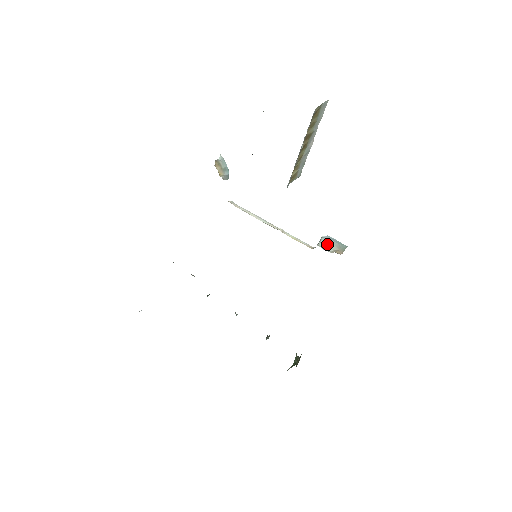
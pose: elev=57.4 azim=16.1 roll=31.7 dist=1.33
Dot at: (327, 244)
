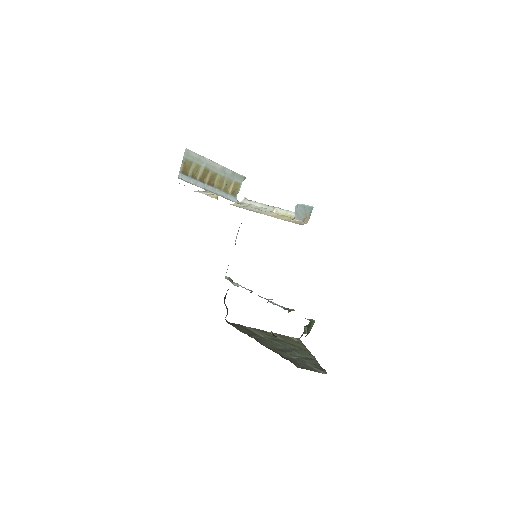
Dot at: (299, 214)
